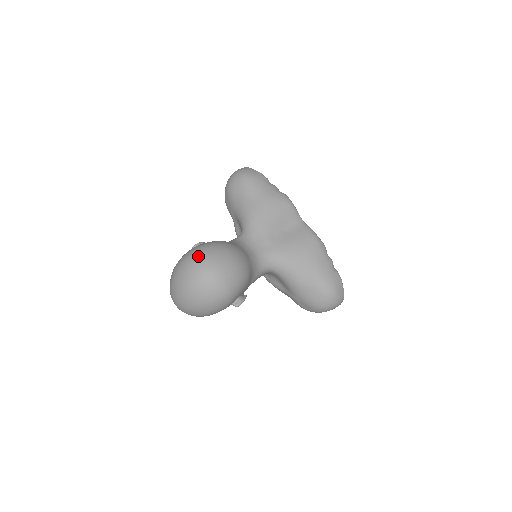
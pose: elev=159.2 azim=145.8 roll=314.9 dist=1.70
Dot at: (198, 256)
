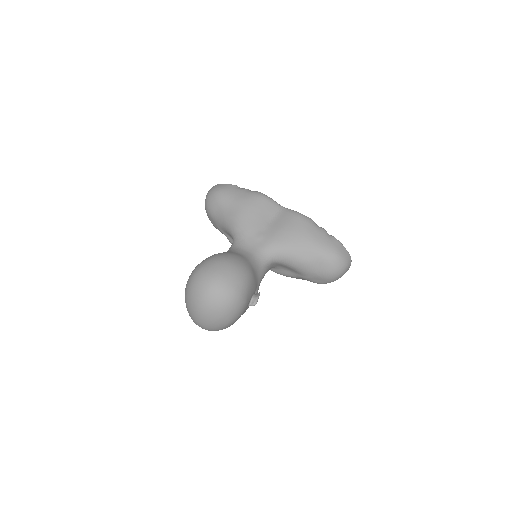
Dot at: (198, 275)
